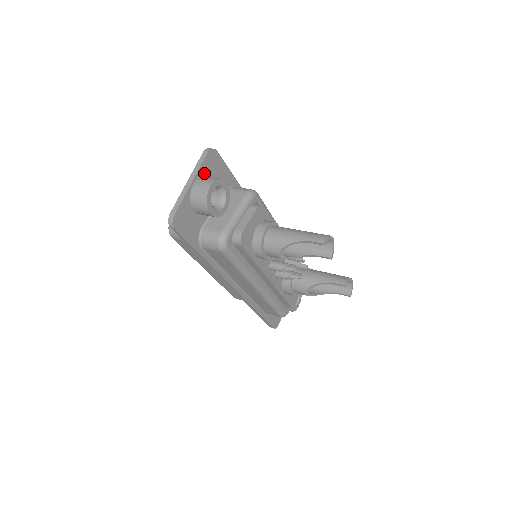
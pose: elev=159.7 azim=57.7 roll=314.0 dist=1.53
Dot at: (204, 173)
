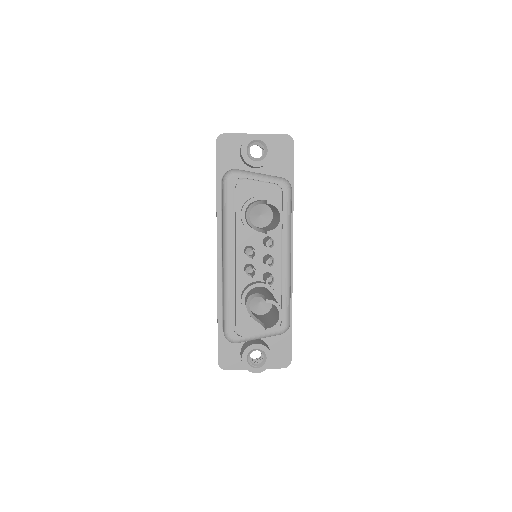
Dot at: (271, 142)
